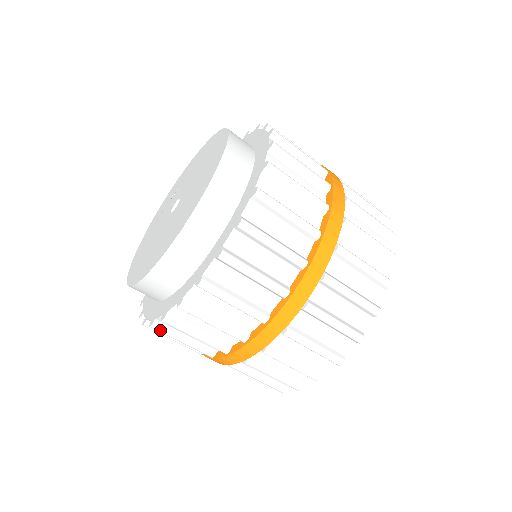
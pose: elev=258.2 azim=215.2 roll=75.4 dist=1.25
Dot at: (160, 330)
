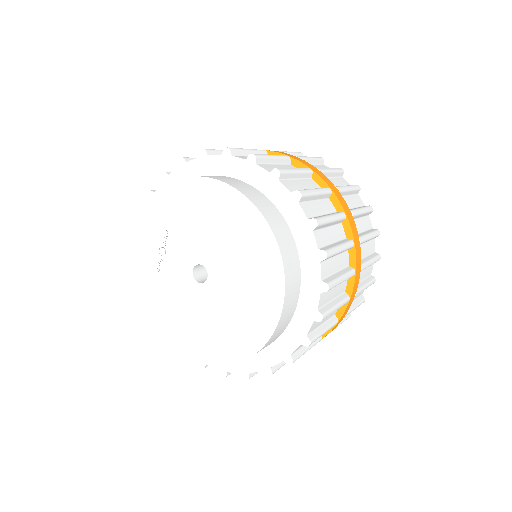
Dot at: occluded
